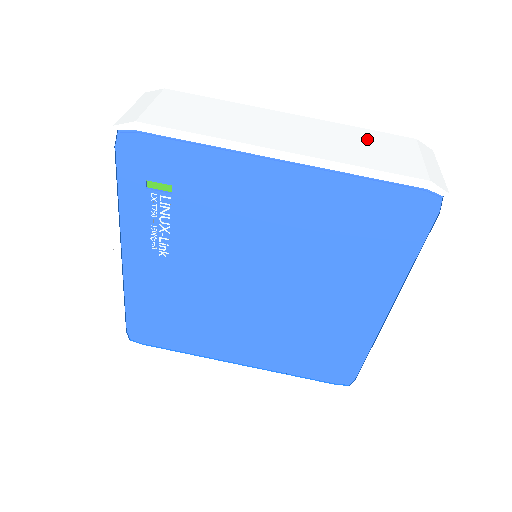
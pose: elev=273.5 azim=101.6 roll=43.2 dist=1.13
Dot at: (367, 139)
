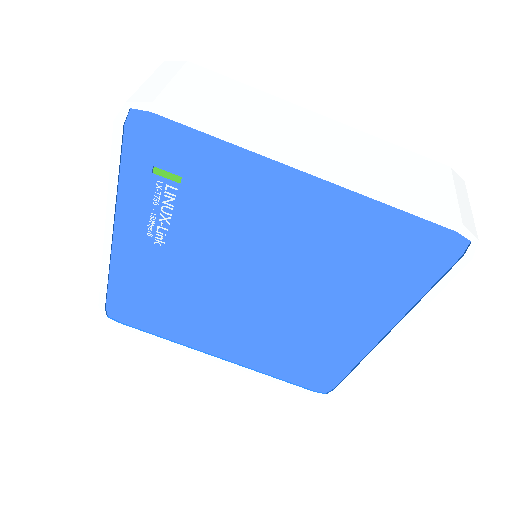
Dot at: (401, 161)
